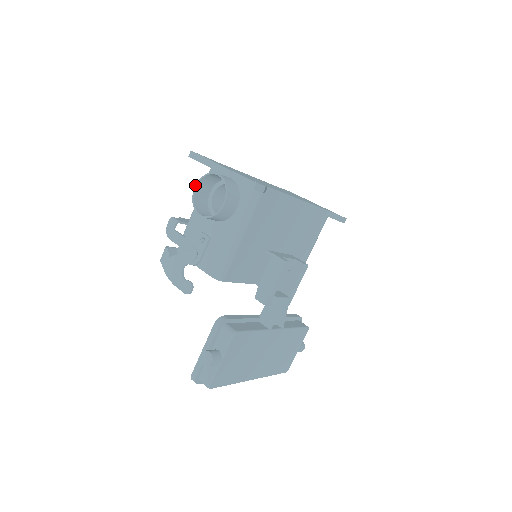
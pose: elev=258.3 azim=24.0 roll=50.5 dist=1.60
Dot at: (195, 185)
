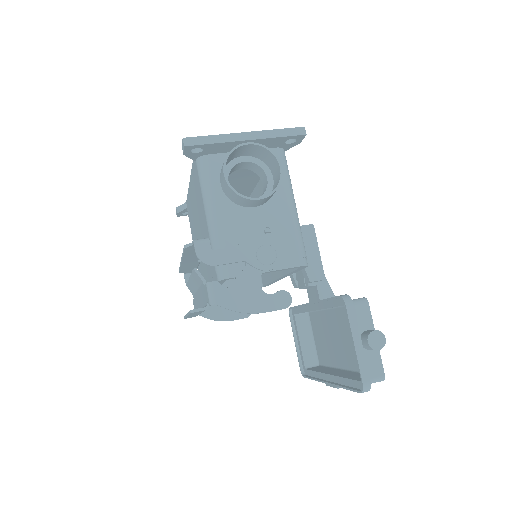
Dot at: (223, 171)
